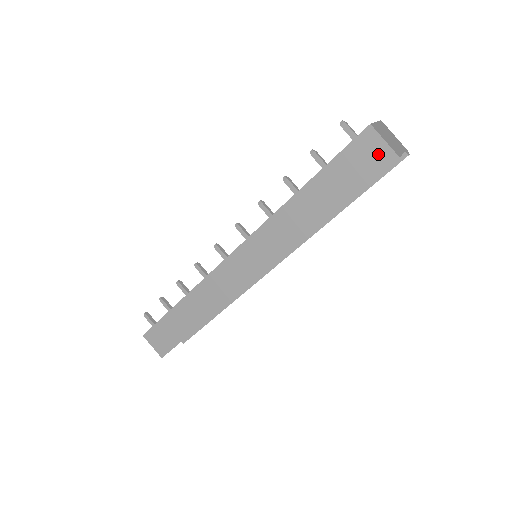
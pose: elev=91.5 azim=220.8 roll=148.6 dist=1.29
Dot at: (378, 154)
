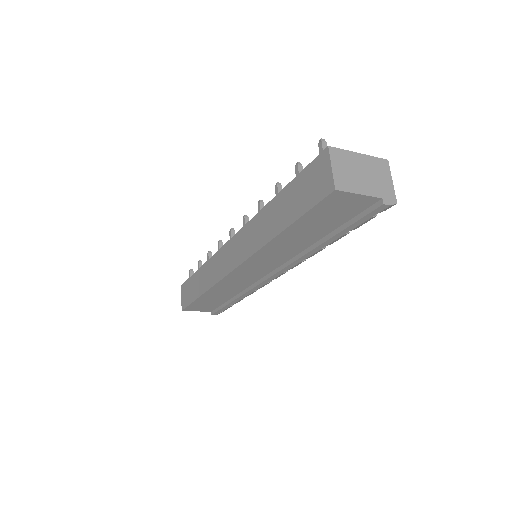
Dot at: (324, 180)
